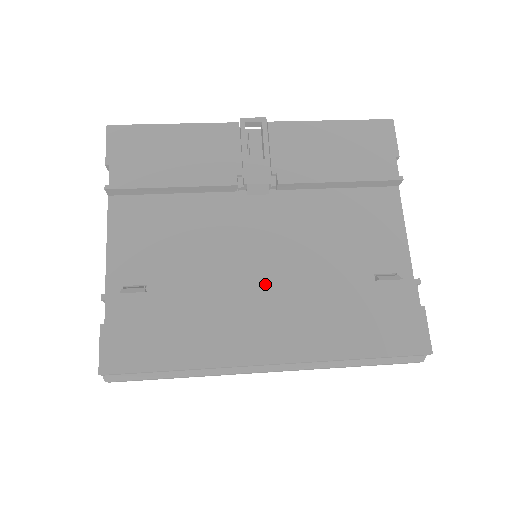
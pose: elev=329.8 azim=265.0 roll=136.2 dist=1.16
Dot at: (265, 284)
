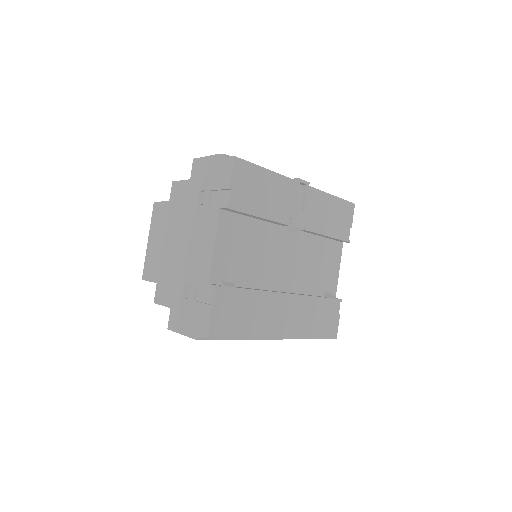
Dot at: (283, 289)
